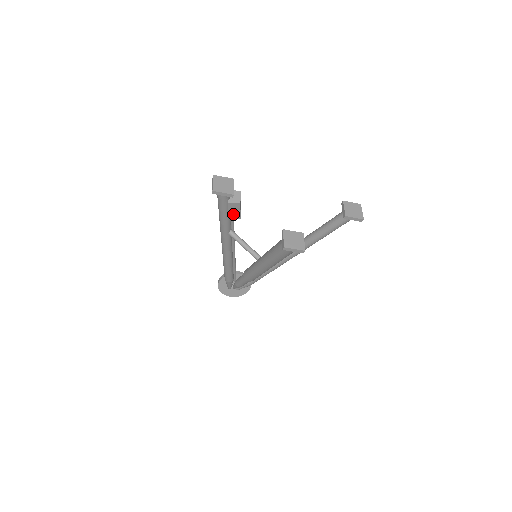
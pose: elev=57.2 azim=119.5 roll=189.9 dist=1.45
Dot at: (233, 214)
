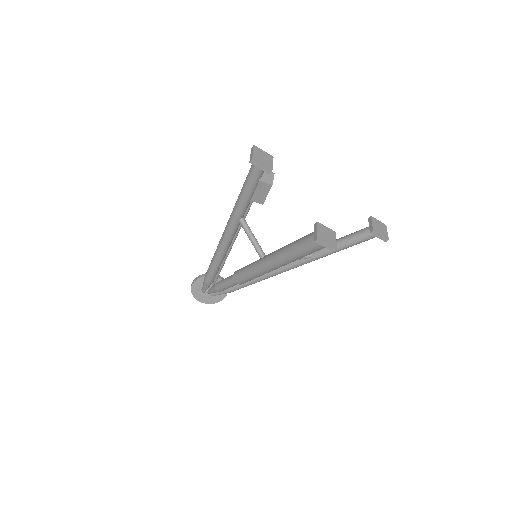
Dot at: (258, 196)
